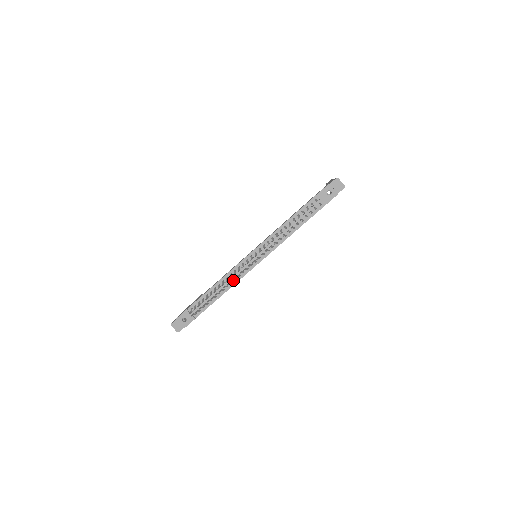
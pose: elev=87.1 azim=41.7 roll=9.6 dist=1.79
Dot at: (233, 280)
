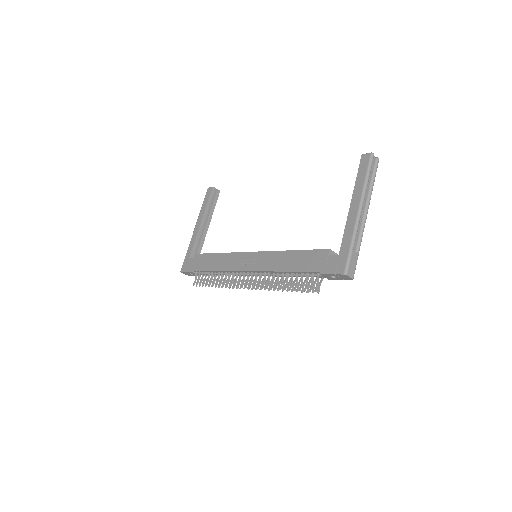
Dot at: occluded
